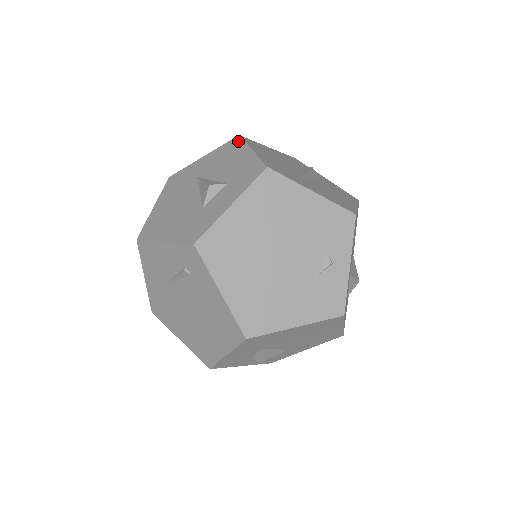
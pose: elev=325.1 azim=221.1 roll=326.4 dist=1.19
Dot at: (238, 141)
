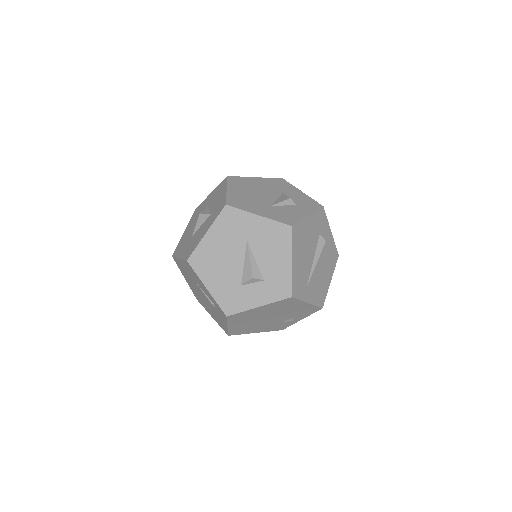
Dot at: (289, 235)
